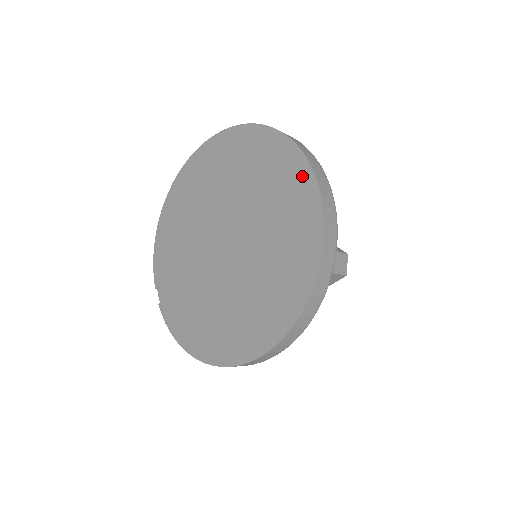
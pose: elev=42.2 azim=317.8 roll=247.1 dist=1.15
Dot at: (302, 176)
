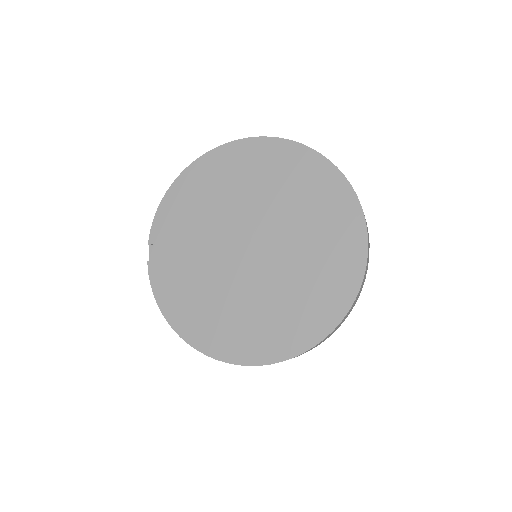
Dot at: (356, 240)
